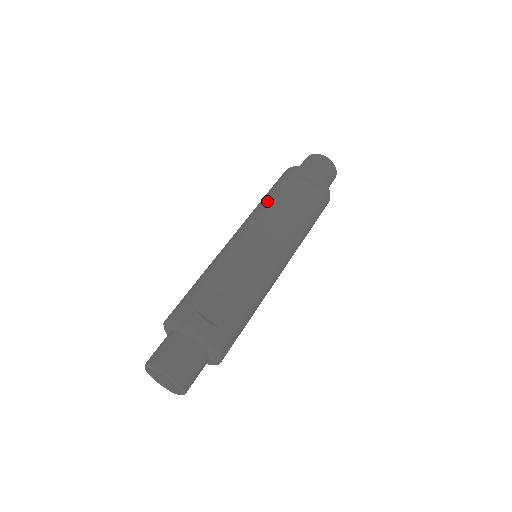
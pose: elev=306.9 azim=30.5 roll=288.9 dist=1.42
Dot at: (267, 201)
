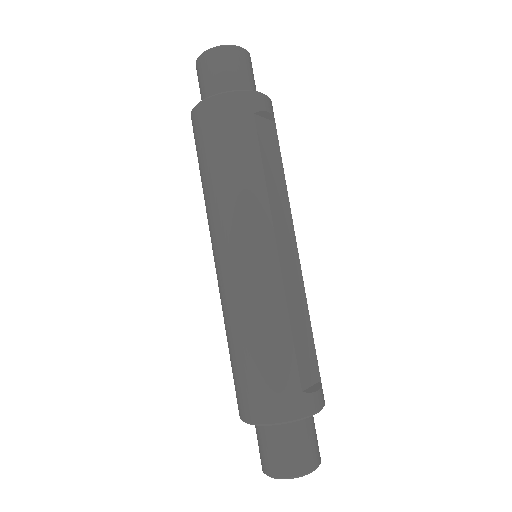
Dot at: (248, 180)
